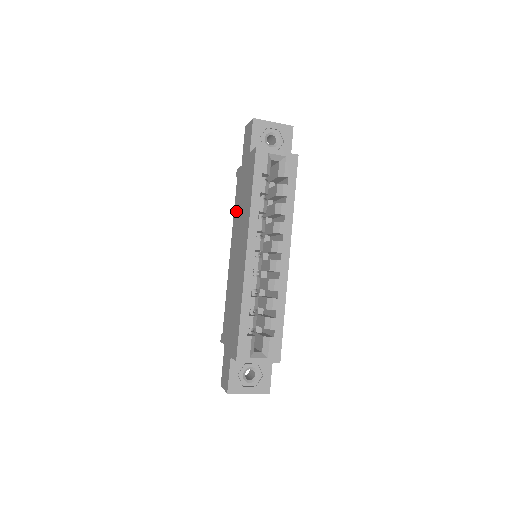
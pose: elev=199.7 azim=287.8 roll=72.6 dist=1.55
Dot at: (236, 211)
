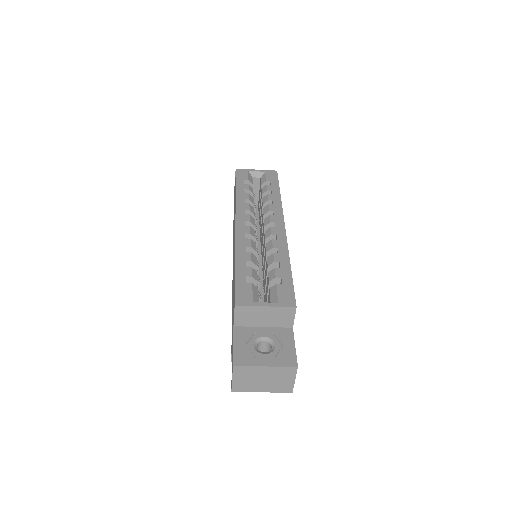
Dot at: occluded
